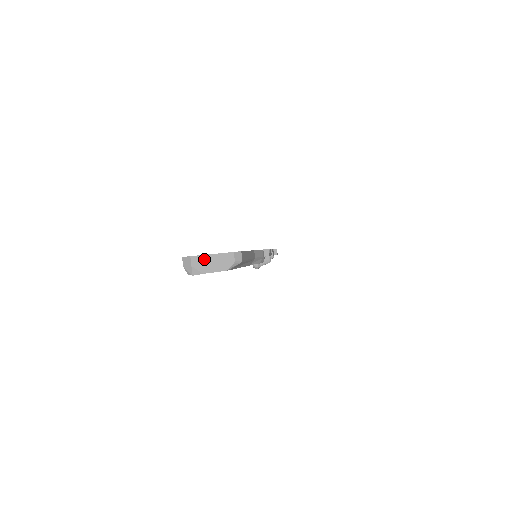
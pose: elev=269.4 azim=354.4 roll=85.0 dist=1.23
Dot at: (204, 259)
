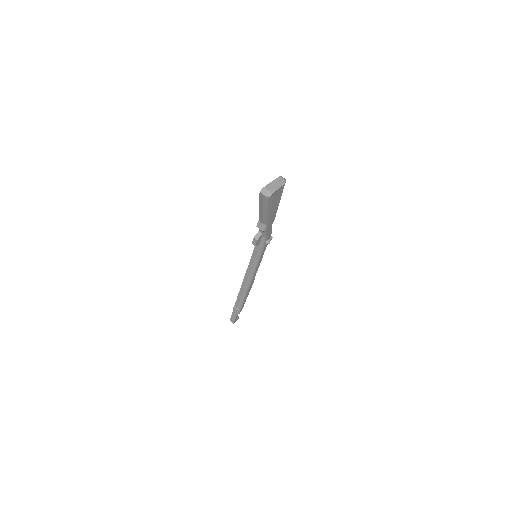
Dot at: (271, 185)
